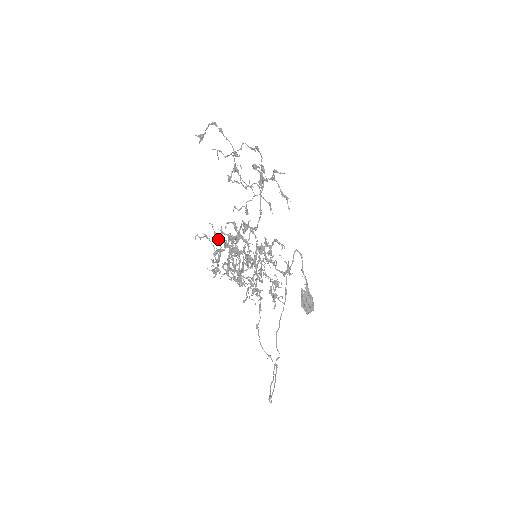
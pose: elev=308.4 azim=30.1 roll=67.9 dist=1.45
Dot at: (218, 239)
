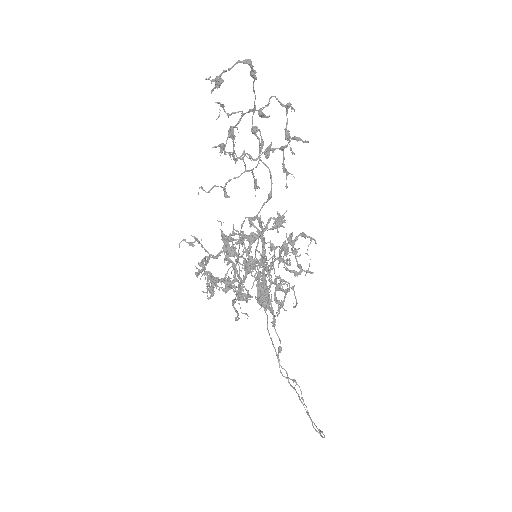
Dot at: (227, 243)
